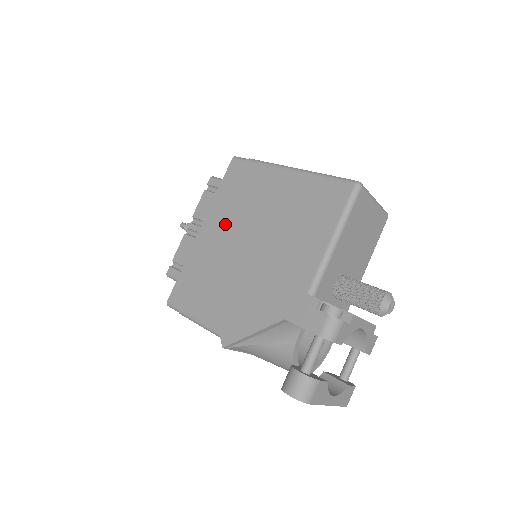
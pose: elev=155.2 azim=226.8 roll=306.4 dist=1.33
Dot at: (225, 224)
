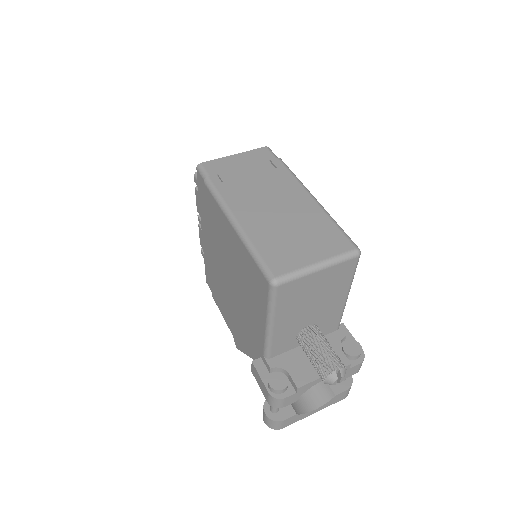
Dot at: (211, 243)
